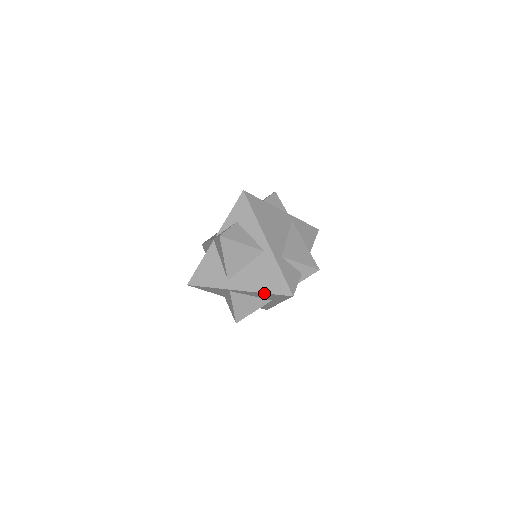
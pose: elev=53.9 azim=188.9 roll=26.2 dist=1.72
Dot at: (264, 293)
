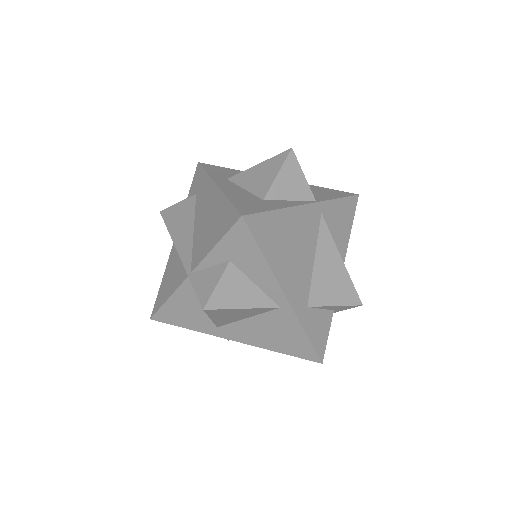
Dot at: (276, 351)
